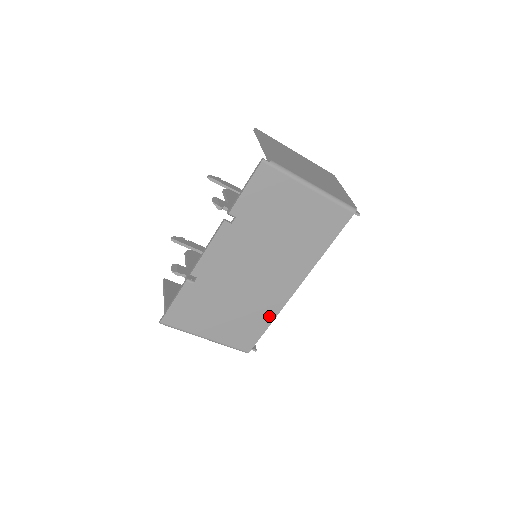
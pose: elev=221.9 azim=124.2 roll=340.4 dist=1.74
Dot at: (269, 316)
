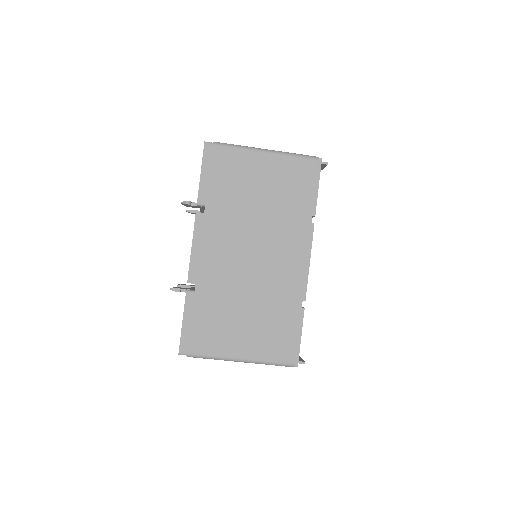
Dot at: (294, 307)
